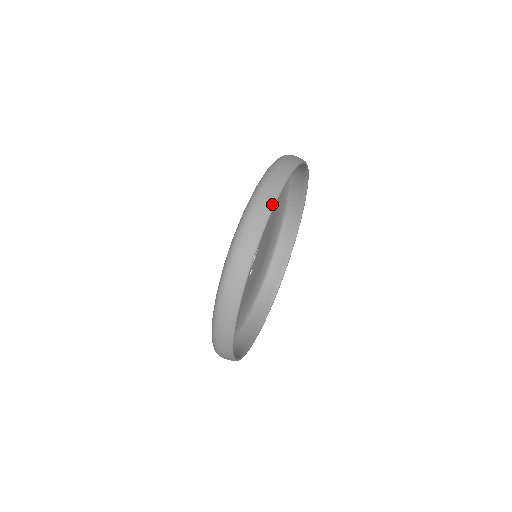
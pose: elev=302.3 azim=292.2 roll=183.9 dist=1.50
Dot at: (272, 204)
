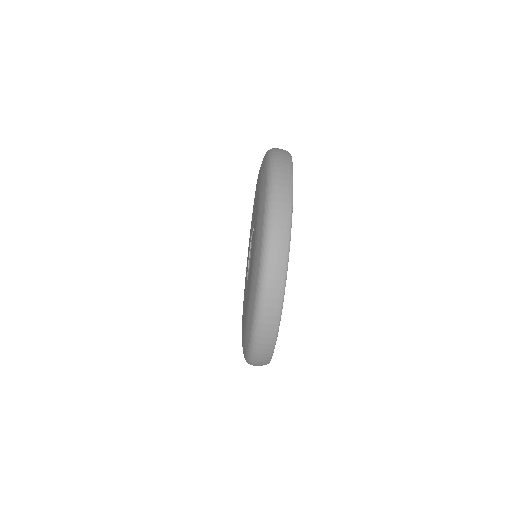
Dot at: (291, 198)
